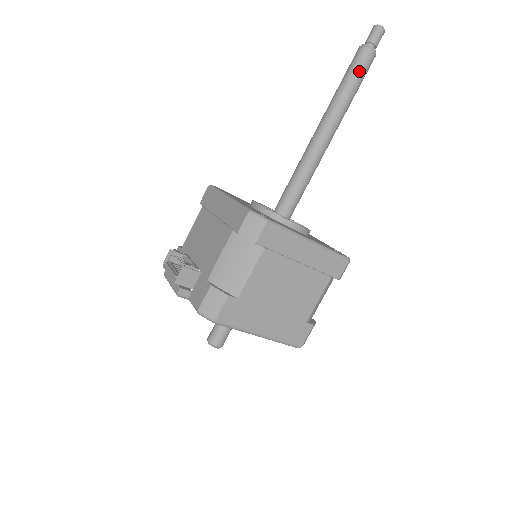
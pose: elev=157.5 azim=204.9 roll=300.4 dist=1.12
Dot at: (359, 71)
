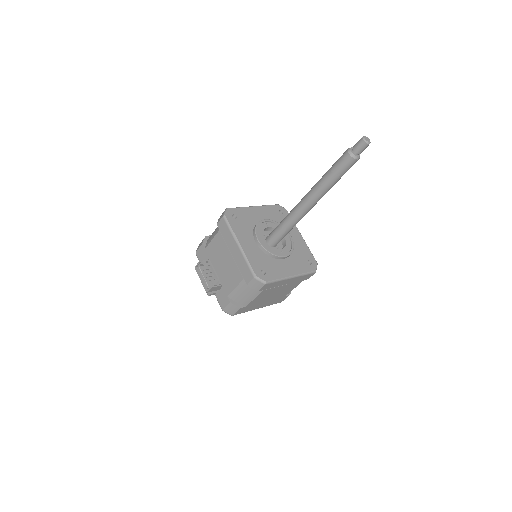
Dot at: (343, 172)
